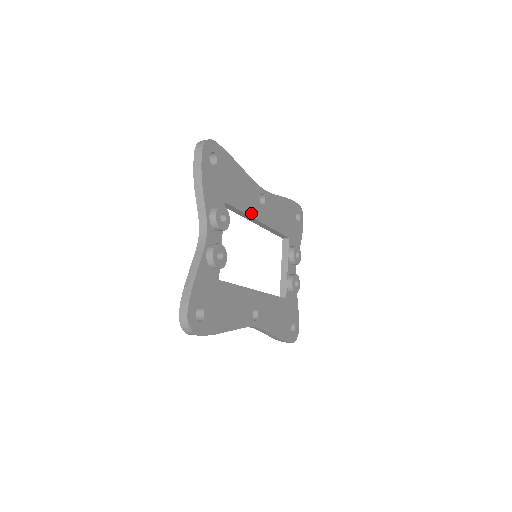
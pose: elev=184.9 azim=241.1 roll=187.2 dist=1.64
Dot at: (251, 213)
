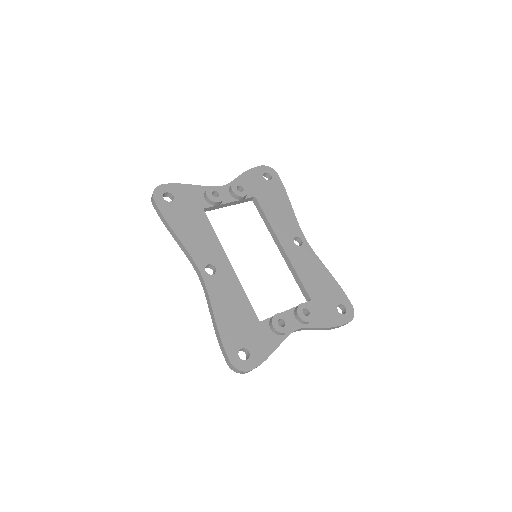
Dot at: (276, 230)
